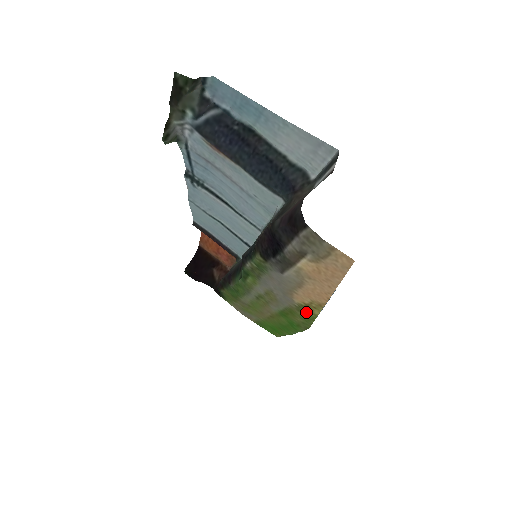
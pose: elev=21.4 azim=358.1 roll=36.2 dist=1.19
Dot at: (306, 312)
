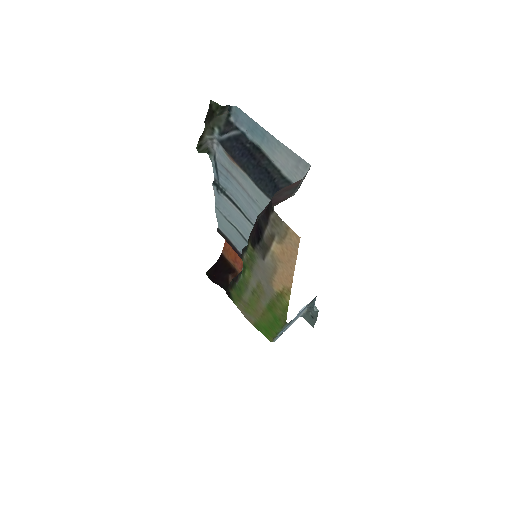
Dot at: (282, 301)
